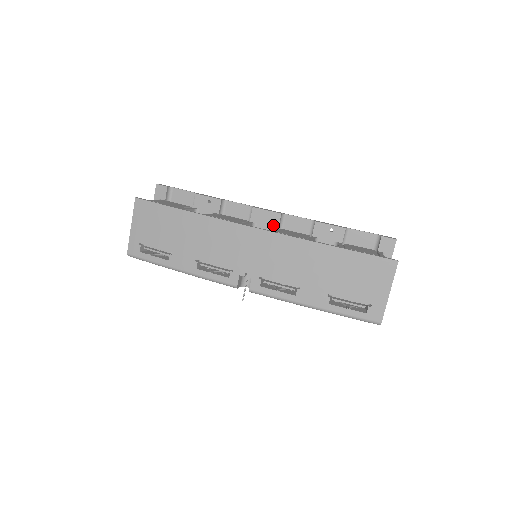
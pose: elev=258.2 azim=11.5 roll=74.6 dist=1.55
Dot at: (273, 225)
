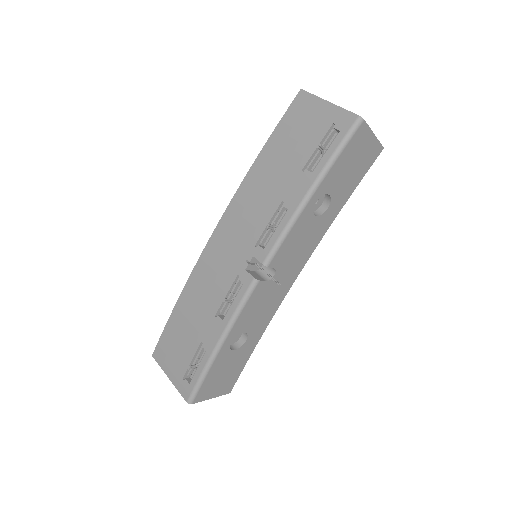
Dot at: occluded
